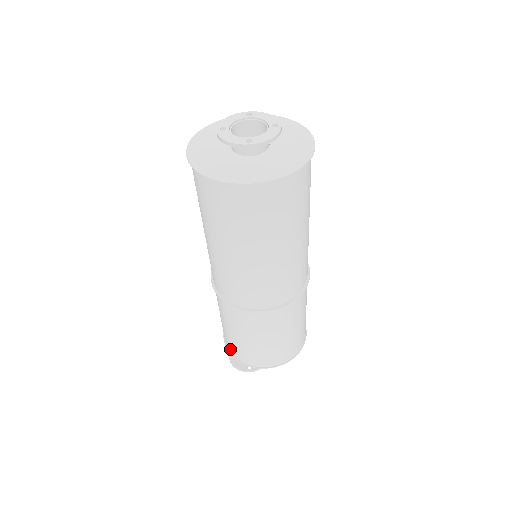
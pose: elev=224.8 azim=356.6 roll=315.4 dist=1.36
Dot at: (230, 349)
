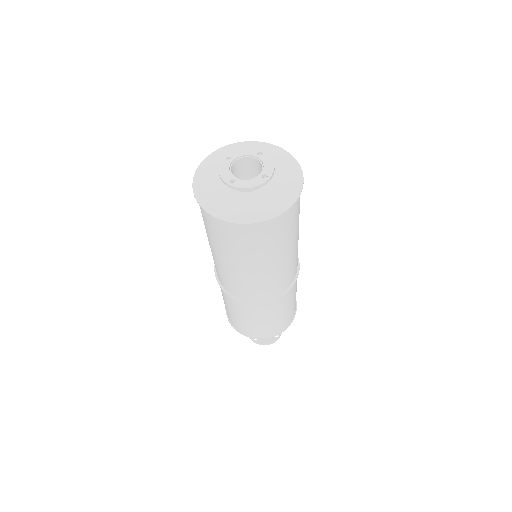
Dot at: (260, 336)
